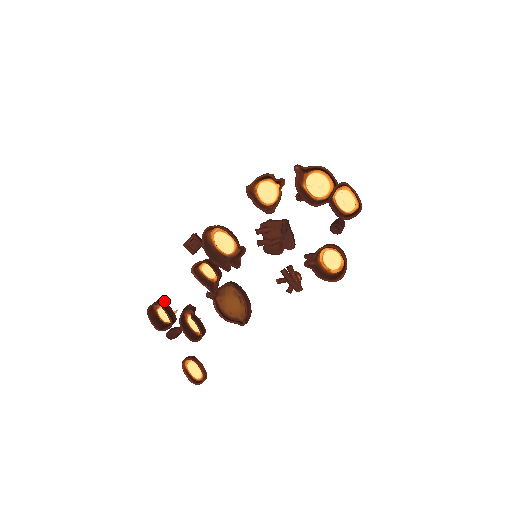
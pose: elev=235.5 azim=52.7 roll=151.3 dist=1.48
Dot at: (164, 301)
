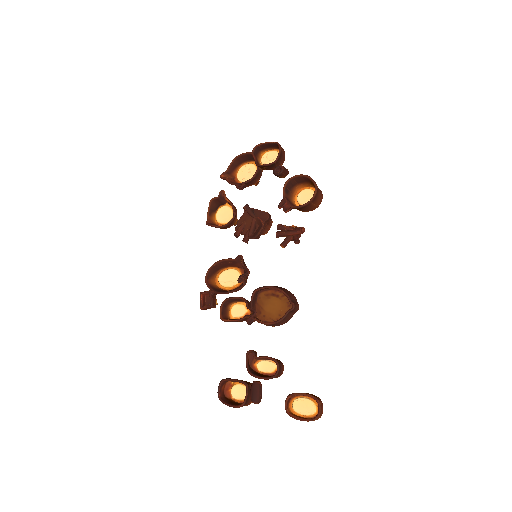
Dot at: occluded
